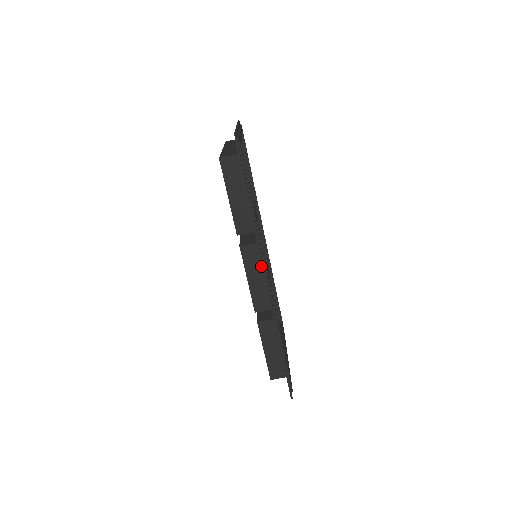
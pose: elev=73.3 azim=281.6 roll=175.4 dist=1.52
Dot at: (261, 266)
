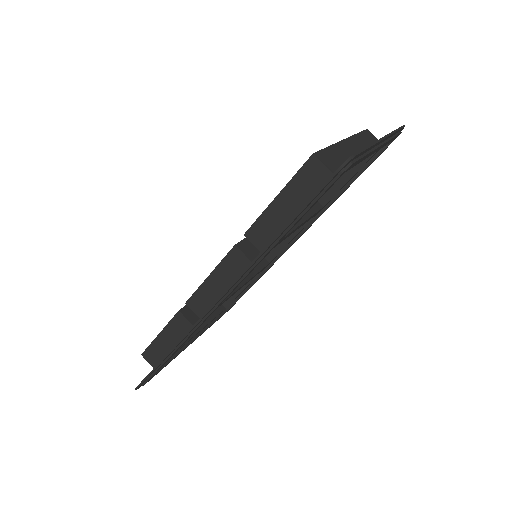
Dot at: occluded
